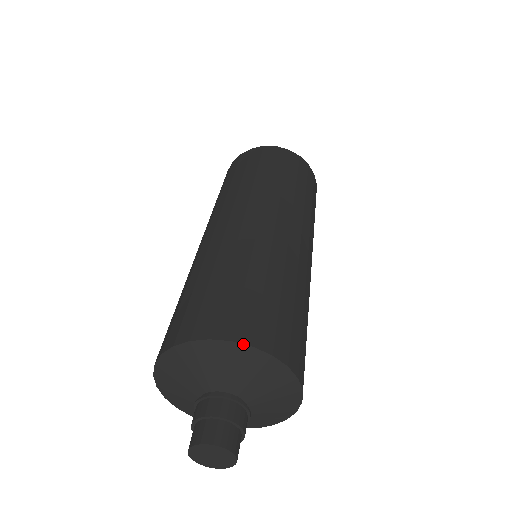
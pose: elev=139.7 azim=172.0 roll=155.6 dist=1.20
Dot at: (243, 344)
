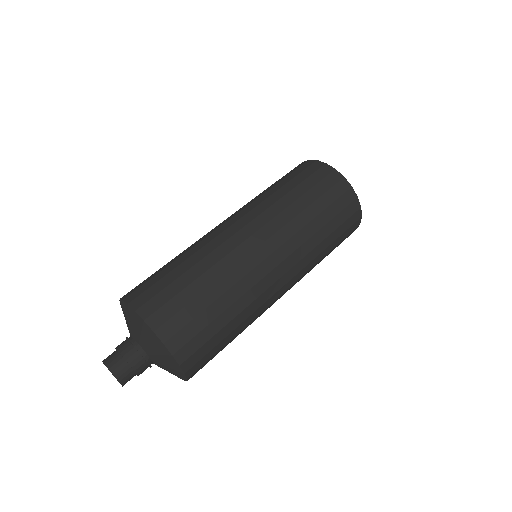
Dot at: (131, 308)
